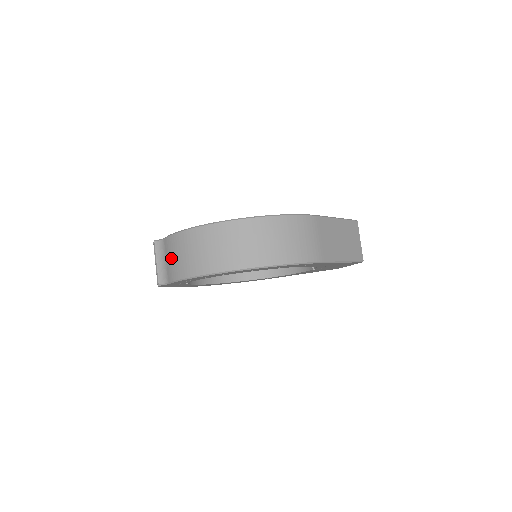
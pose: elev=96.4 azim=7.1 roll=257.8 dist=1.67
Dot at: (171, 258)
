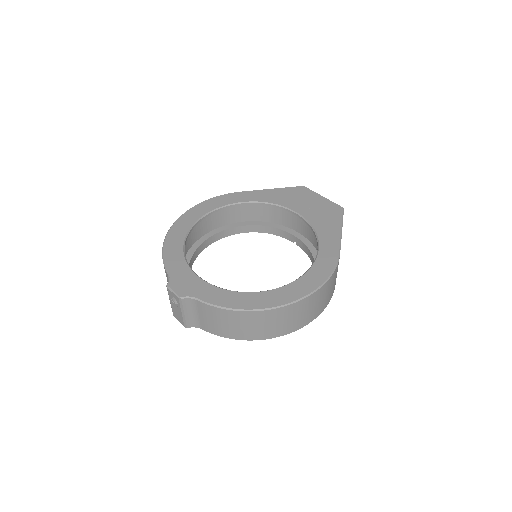
Dot at: (212, 320)
